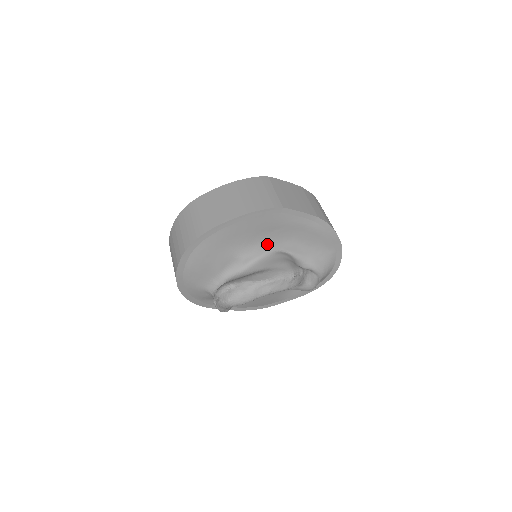
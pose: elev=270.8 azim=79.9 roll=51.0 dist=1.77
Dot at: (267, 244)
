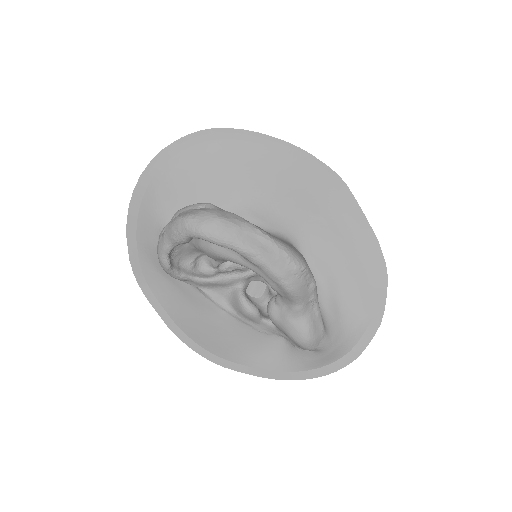
Dot at: (289, 225)
